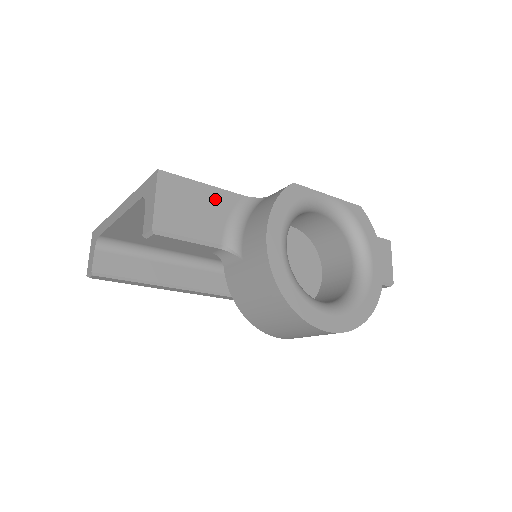
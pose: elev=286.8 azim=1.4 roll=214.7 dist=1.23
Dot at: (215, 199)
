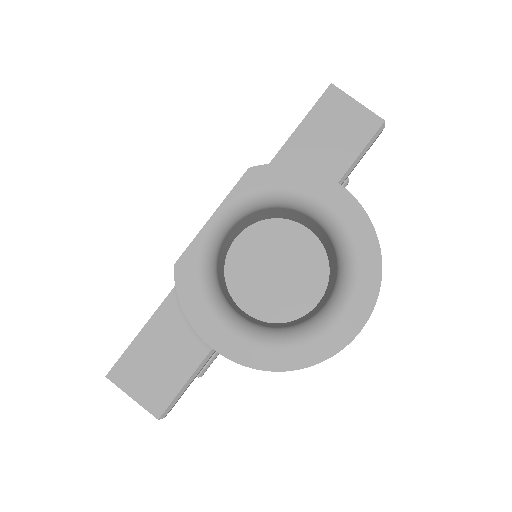
Dot at: (161, 329)
